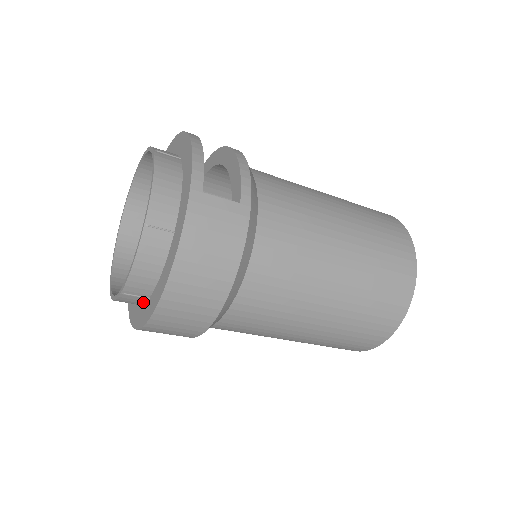
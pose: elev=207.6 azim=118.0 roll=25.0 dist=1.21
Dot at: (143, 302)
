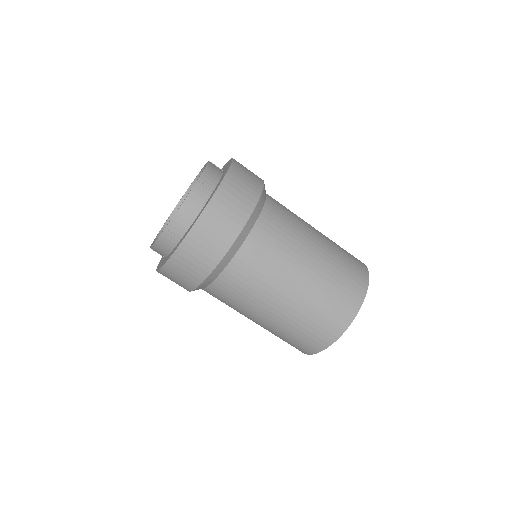
Dot at: (207, 199)
